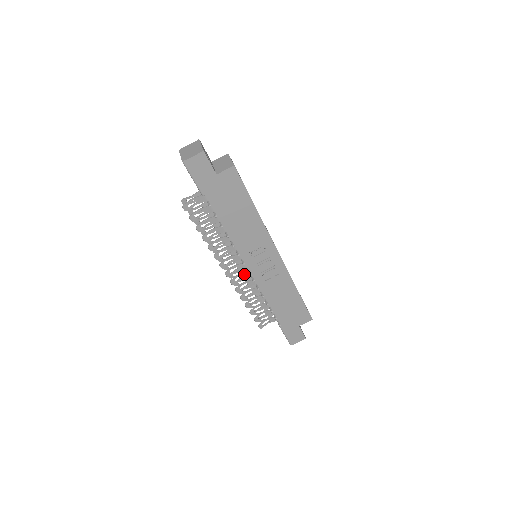
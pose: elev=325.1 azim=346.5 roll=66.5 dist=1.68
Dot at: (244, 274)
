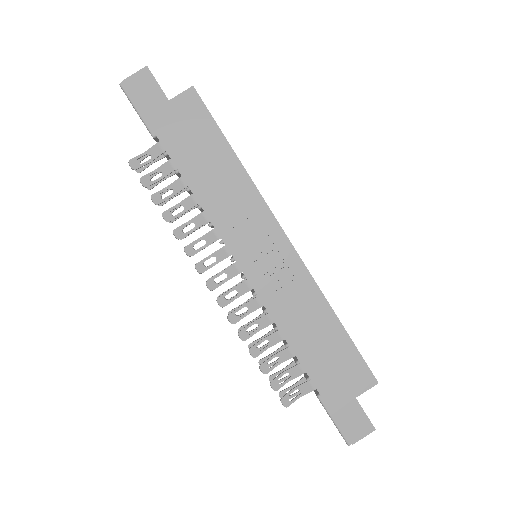
Dot at: (239, 287)
